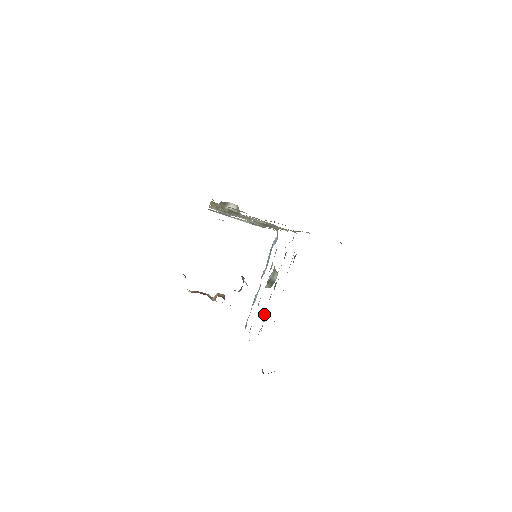
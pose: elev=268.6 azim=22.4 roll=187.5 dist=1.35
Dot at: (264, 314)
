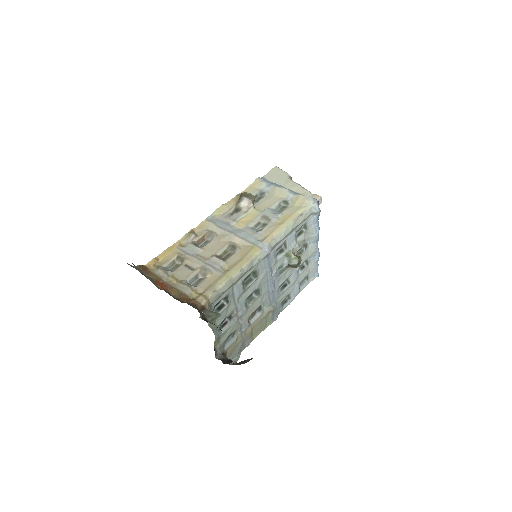
Dot at: (266, 304)
